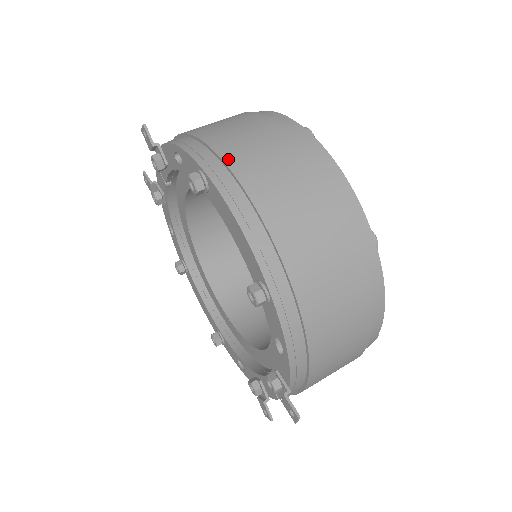
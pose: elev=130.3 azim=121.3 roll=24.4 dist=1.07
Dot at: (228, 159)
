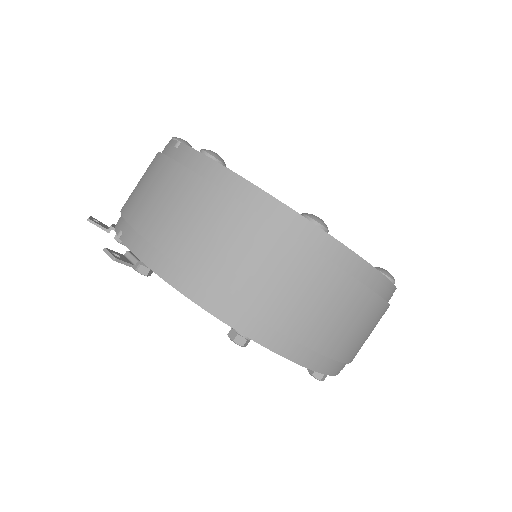
Dot at: (266, 318)
